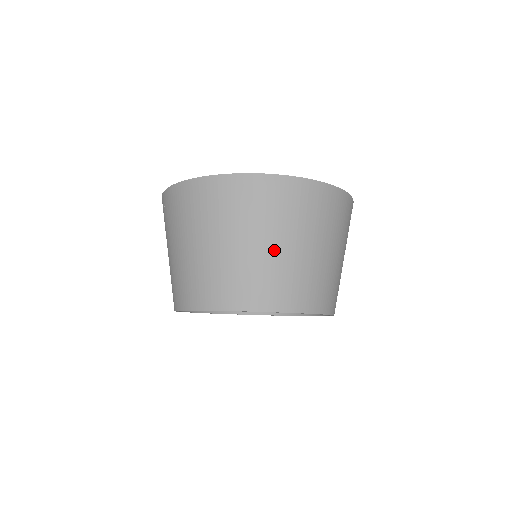
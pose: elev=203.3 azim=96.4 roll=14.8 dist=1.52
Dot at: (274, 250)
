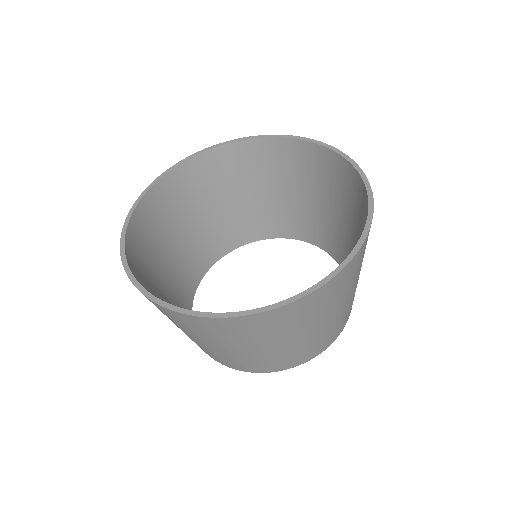
Dot at: (210, 346)
